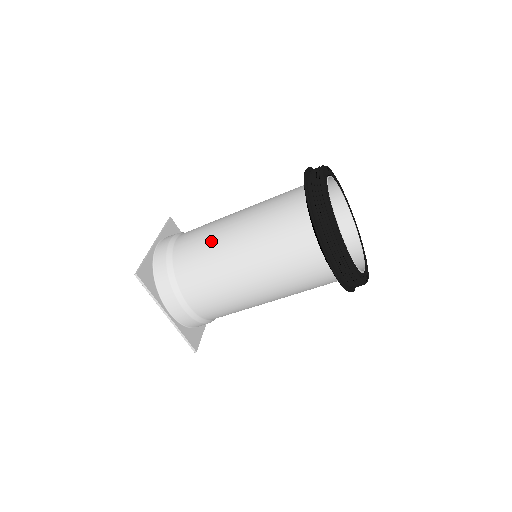
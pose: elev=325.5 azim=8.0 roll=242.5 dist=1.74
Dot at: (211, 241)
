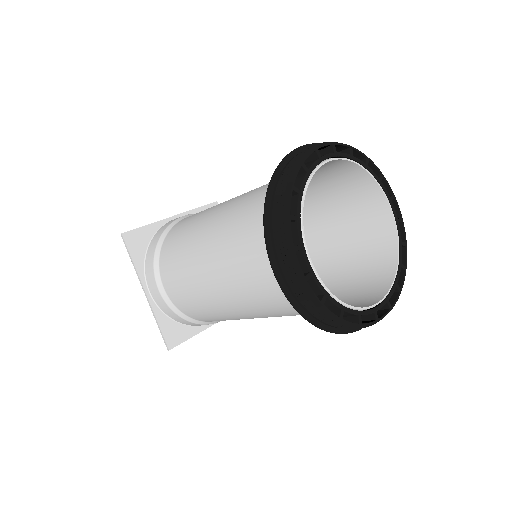
Dot at: (199, 218)
